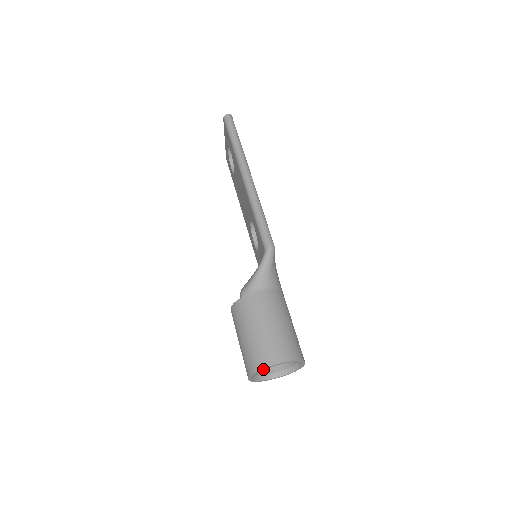
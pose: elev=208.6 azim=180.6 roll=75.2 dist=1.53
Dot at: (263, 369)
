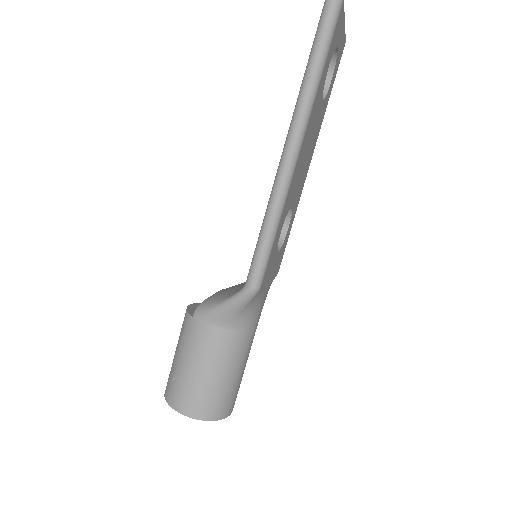
Dot at: (172, 406)
